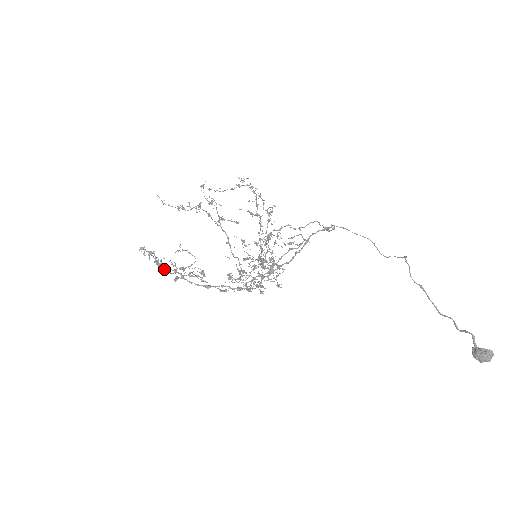
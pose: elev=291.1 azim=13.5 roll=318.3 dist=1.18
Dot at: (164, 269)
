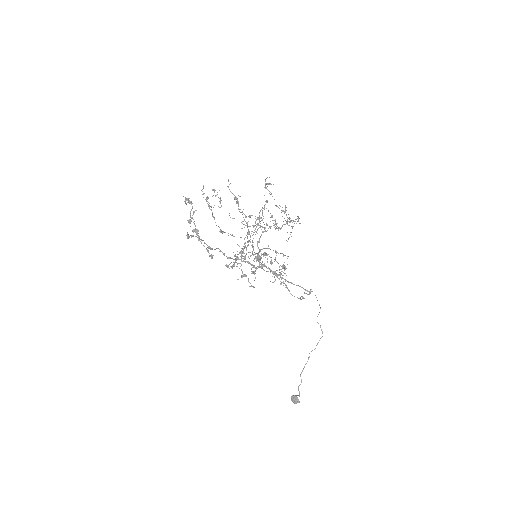
Dot at: (190, 235)
